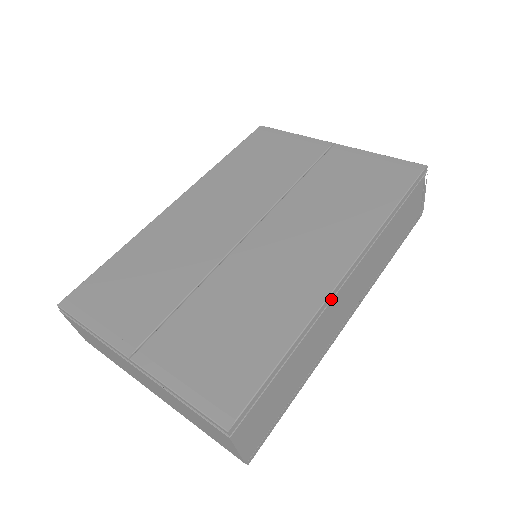
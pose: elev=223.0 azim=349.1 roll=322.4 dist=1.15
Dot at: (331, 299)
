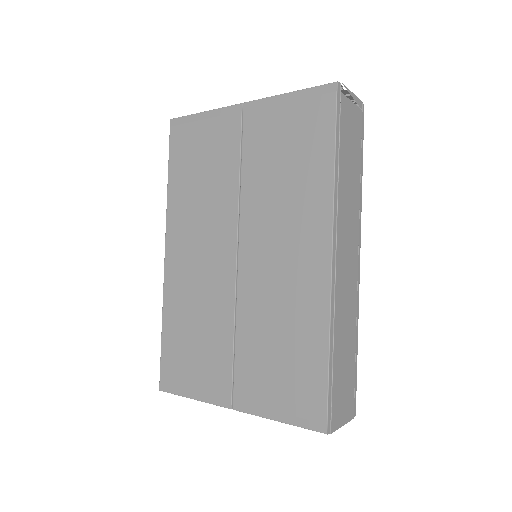
Dot at: (334, 285)
